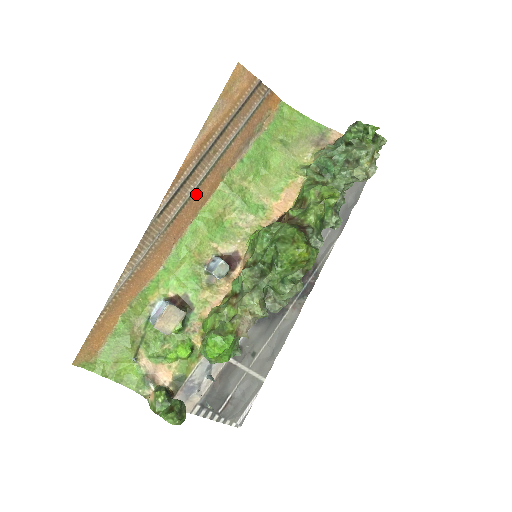
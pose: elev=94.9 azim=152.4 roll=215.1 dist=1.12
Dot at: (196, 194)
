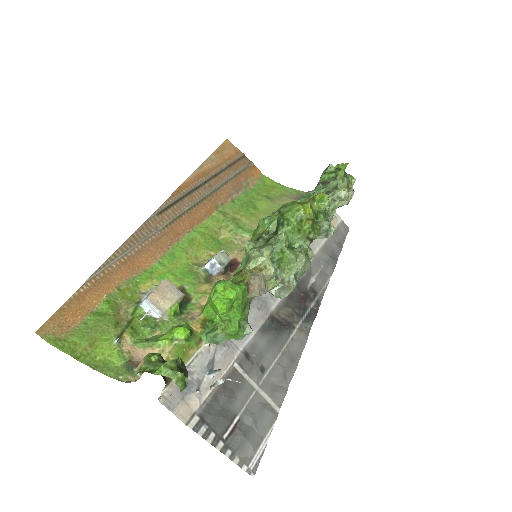
Dot at: (193, 211)
